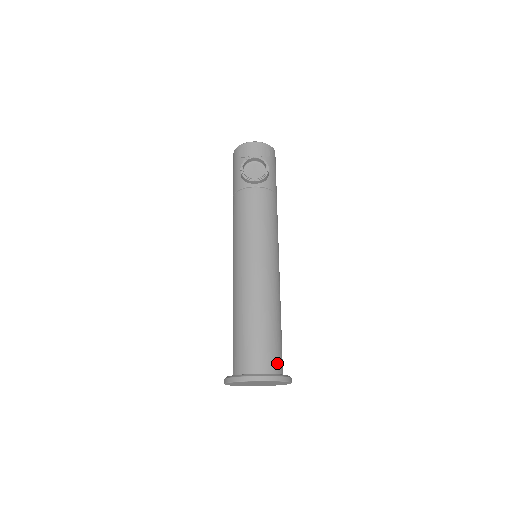
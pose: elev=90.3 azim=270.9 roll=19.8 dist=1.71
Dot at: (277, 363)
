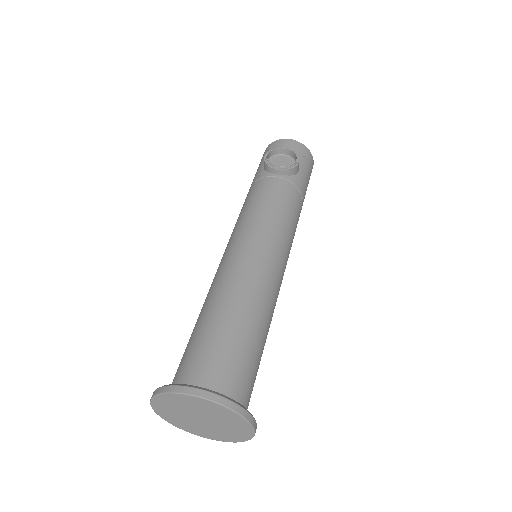
Dot at: (239, 388)
